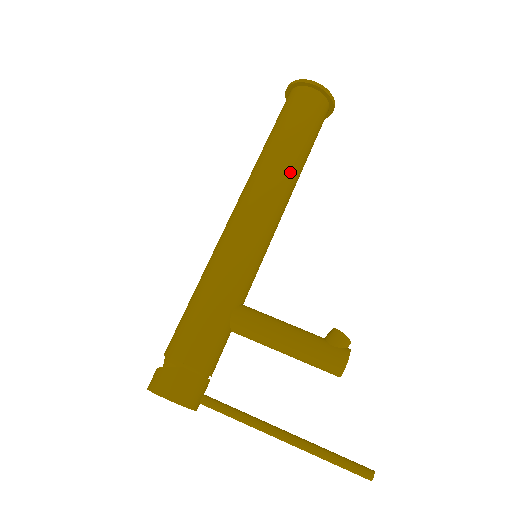
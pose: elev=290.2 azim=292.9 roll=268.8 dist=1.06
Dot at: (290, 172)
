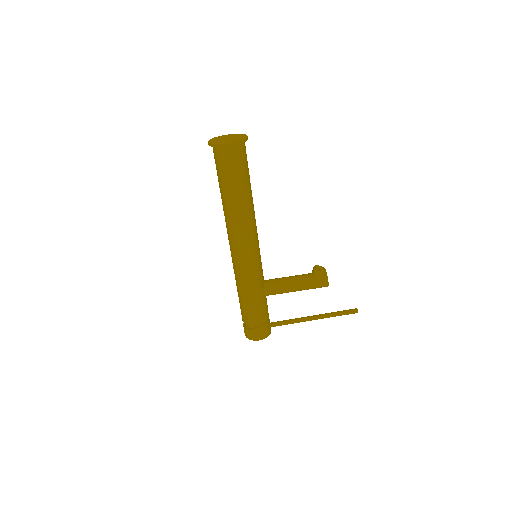
Dot at: (249, 209)
